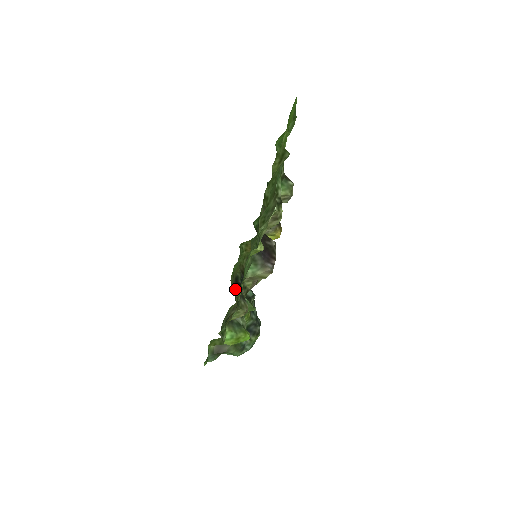
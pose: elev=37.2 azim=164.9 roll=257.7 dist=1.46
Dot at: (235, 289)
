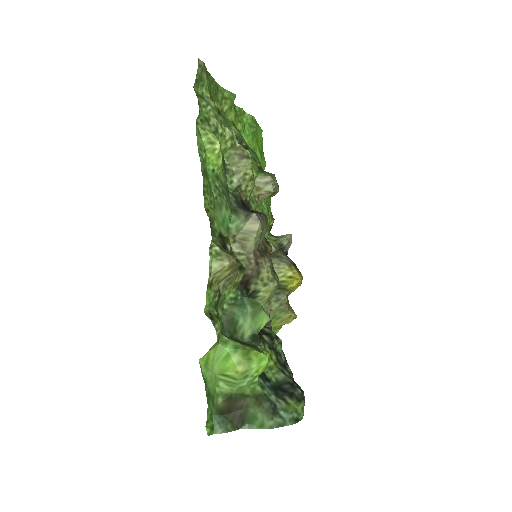
Dot at: occluded
